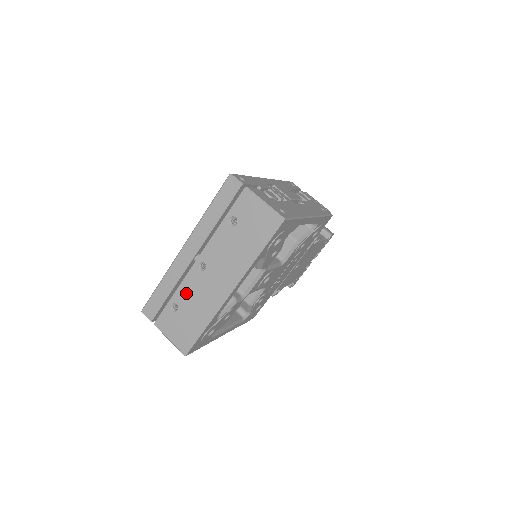
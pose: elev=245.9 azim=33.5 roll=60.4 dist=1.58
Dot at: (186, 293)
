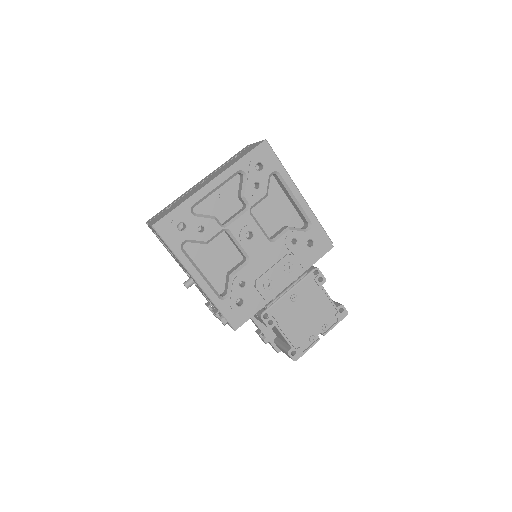
Dot at: (182, 198)
